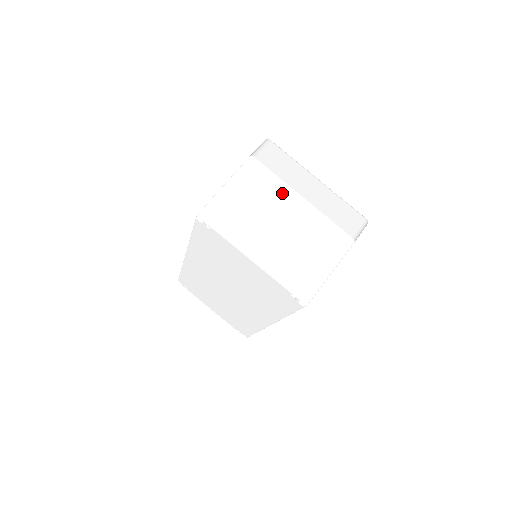
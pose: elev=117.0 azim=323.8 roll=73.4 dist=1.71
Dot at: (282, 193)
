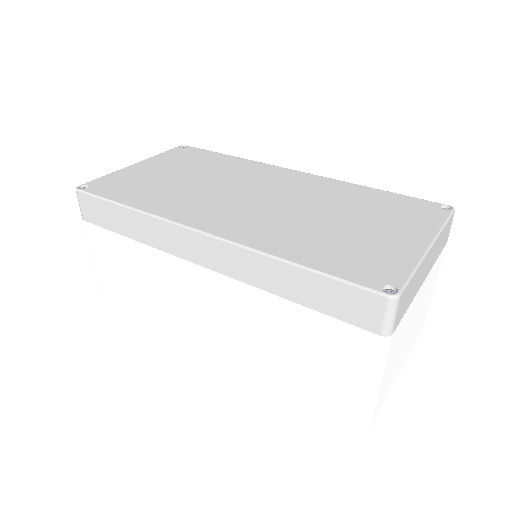
Dot at: (412, 309)
